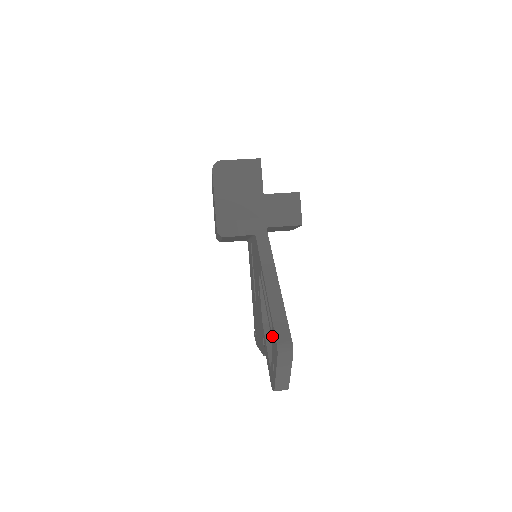
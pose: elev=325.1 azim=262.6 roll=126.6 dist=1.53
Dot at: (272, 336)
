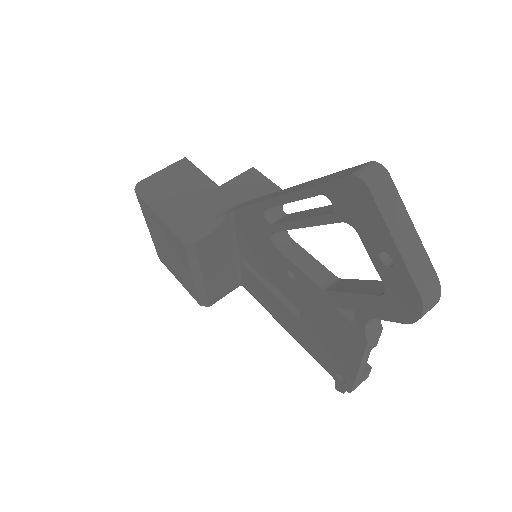
Dot at: (339, 210)
